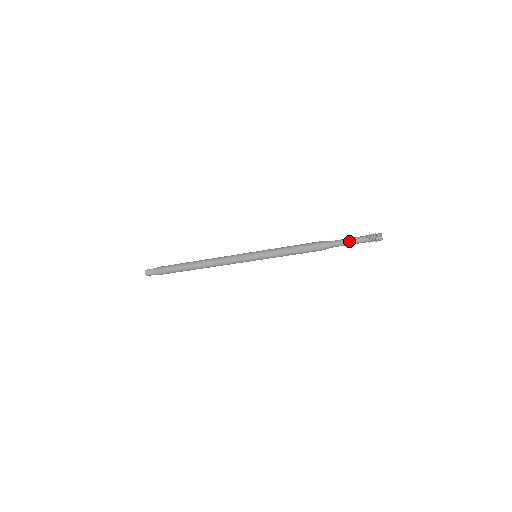
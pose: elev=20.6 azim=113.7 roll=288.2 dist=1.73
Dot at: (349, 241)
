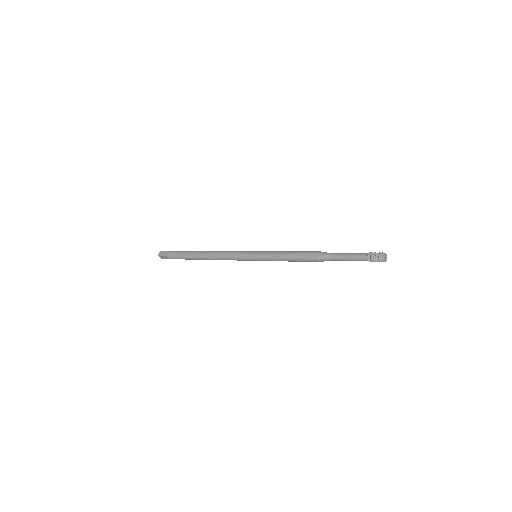
Dot at: (349, 260)
